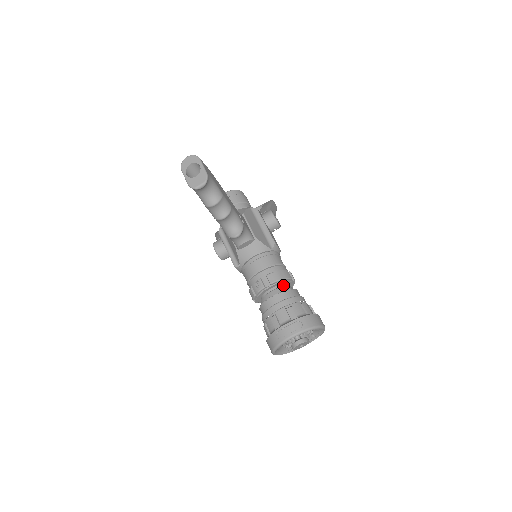
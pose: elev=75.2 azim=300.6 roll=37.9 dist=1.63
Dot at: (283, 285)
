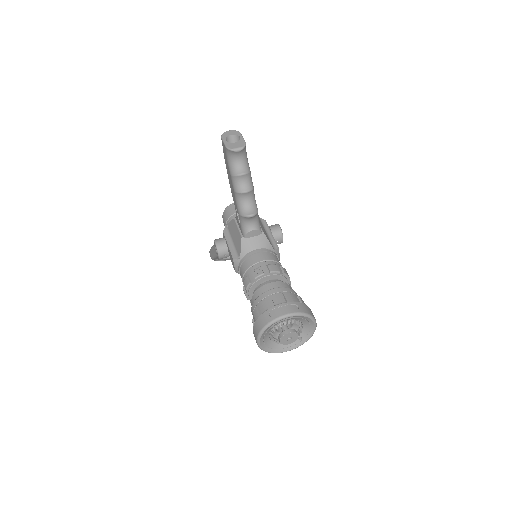
Dot at: occluded
